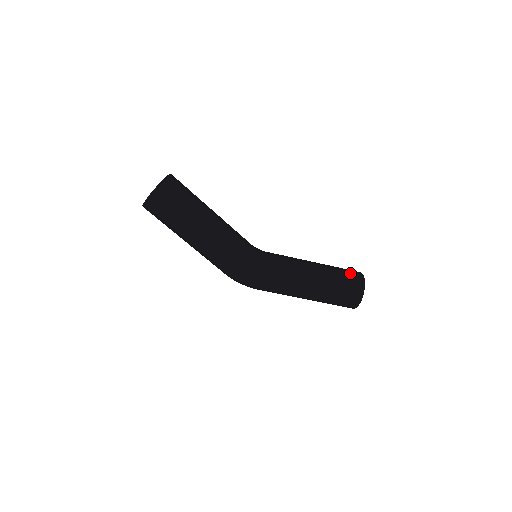
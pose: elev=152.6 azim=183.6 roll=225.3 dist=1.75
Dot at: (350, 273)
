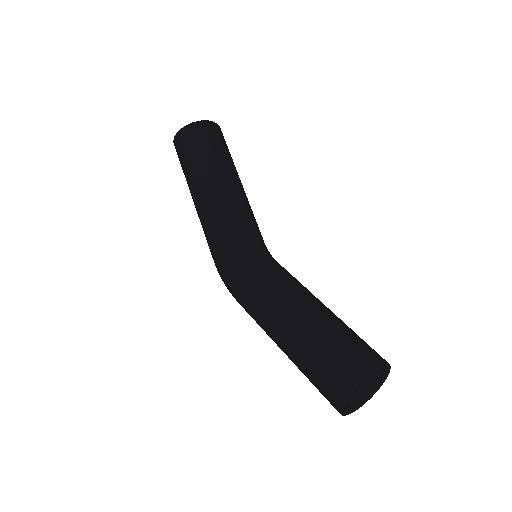
Dot at: (358, 346)
